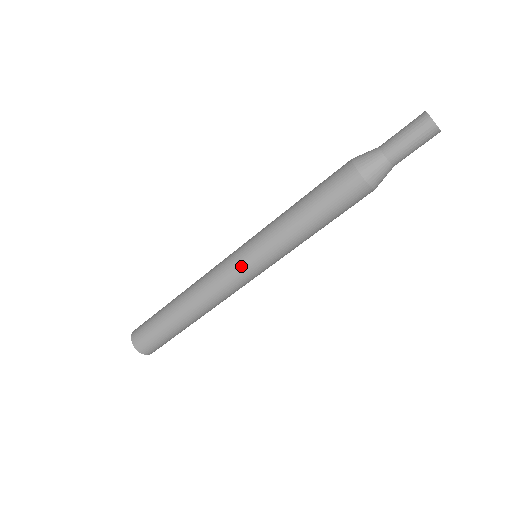
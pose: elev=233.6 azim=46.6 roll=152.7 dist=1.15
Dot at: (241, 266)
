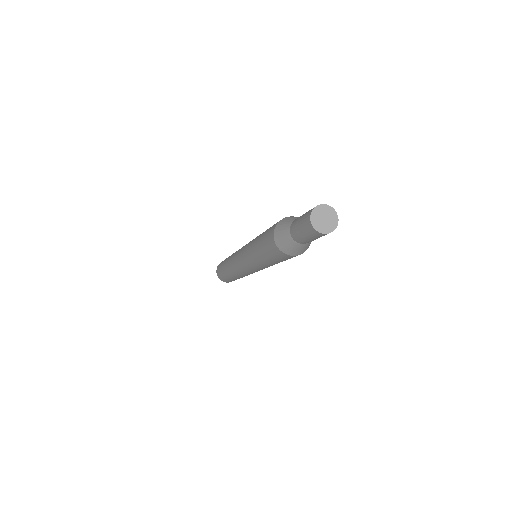
Dot at: (239, 257)
